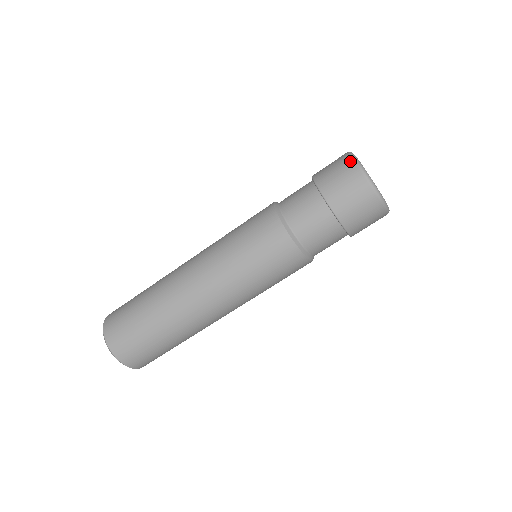
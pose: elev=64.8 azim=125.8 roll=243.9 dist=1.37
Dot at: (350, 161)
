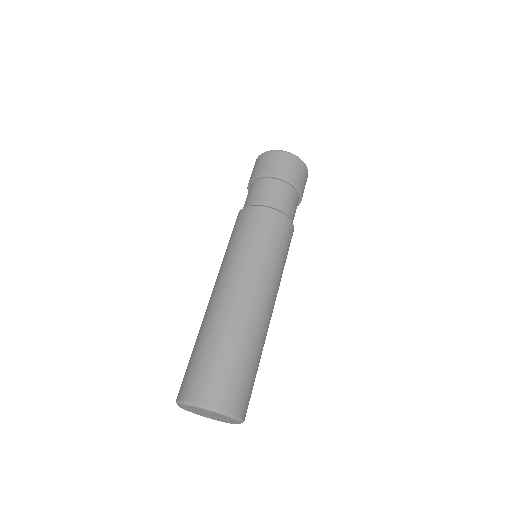
Dot at: occluded
